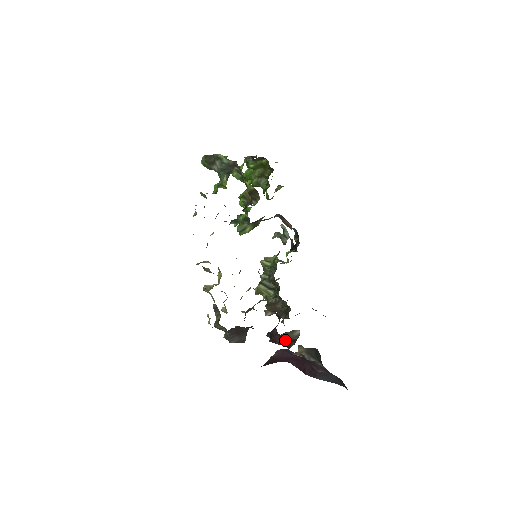
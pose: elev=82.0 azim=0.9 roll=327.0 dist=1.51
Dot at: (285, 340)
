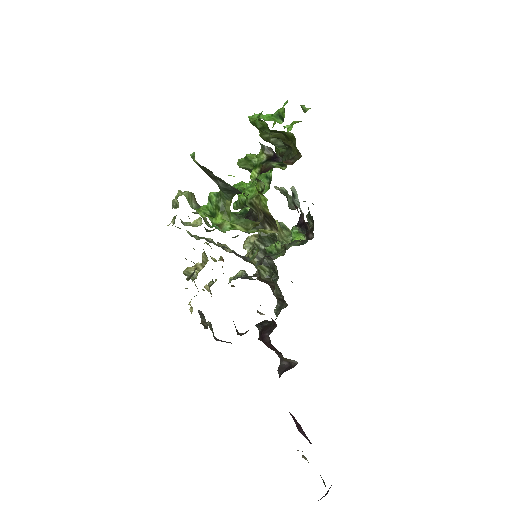
Dot at: occluded
